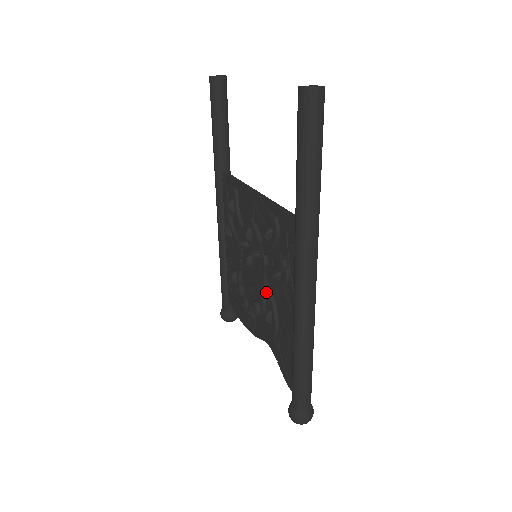
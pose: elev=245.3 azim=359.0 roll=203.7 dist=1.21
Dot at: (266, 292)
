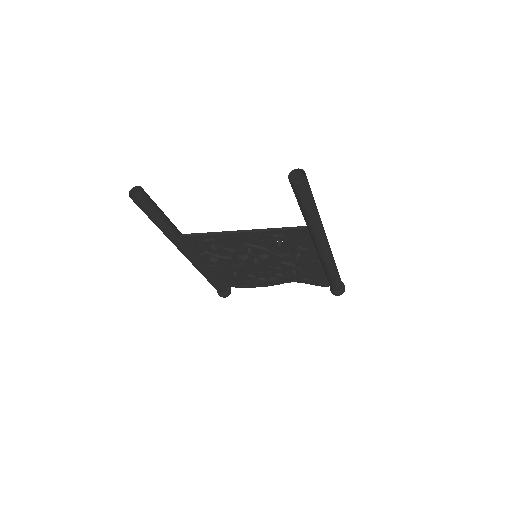
Dot at: (285, 266)
